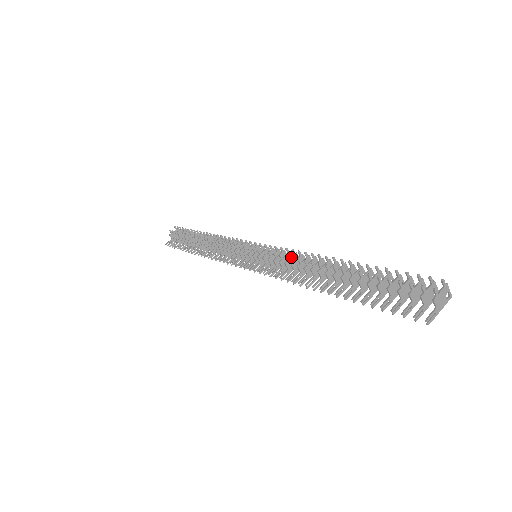
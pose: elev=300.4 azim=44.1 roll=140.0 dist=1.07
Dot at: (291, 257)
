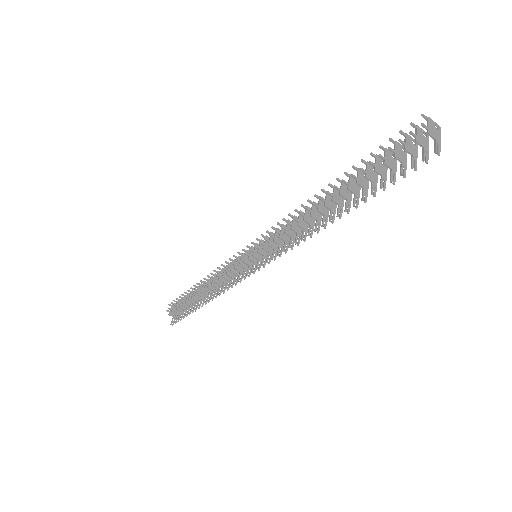
Dot at: (286, 222)
